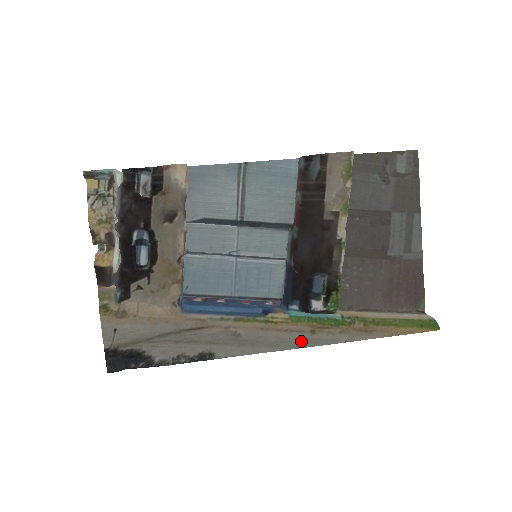
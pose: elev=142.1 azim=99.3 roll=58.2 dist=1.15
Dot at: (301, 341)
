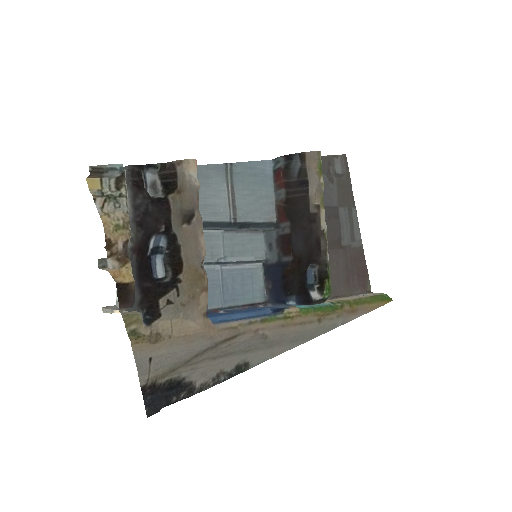
Dot at: (313, 331)
